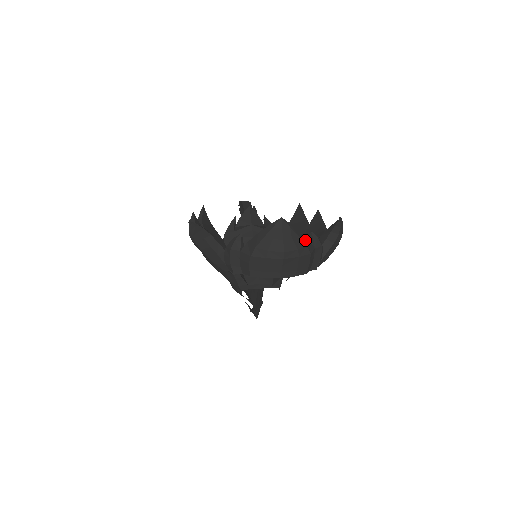
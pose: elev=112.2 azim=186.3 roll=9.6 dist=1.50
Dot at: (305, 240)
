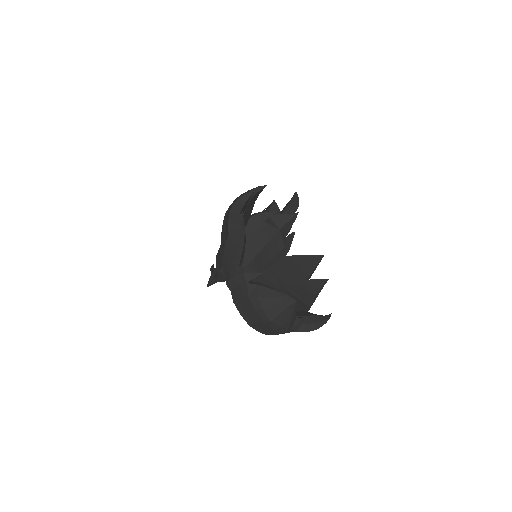
Dot at: (292, 323)
